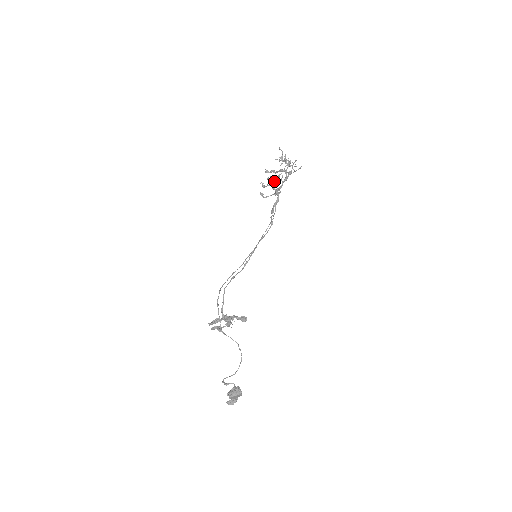
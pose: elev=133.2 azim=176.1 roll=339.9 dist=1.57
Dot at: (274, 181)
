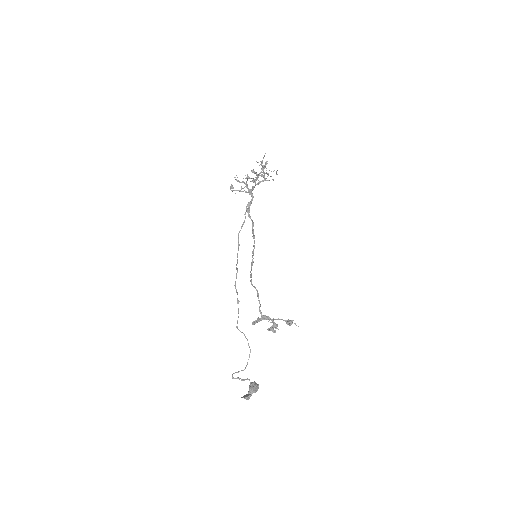
Dot at: (247, 180)
